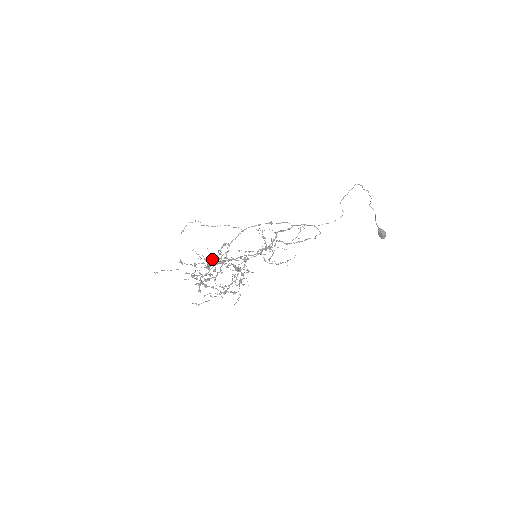
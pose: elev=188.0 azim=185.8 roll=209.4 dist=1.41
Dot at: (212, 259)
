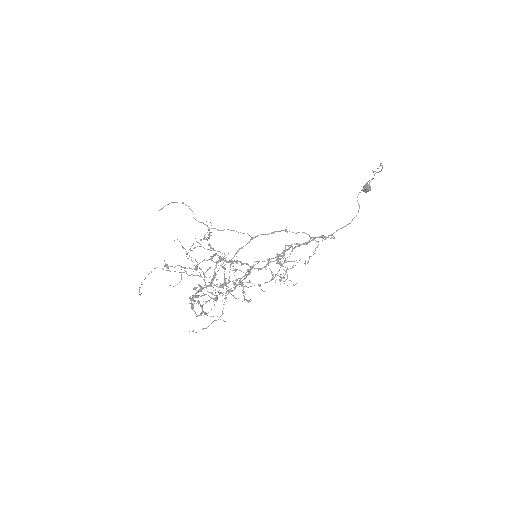
Dot at: (209, 268)
